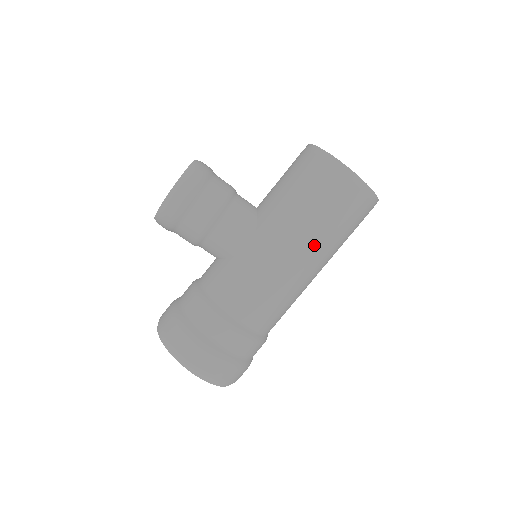
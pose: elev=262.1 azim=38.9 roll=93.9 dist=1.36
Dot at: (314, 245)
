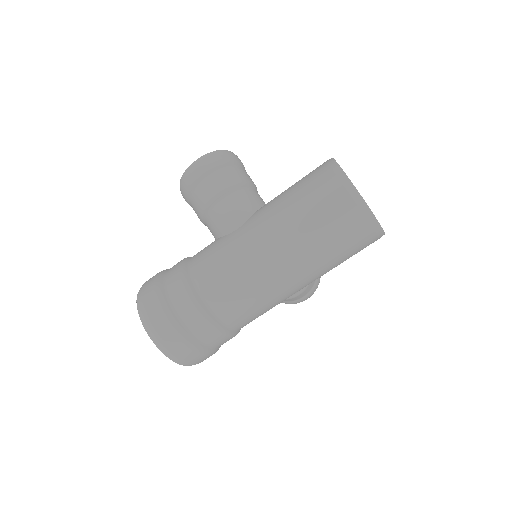
Dot at: (291, 242)
